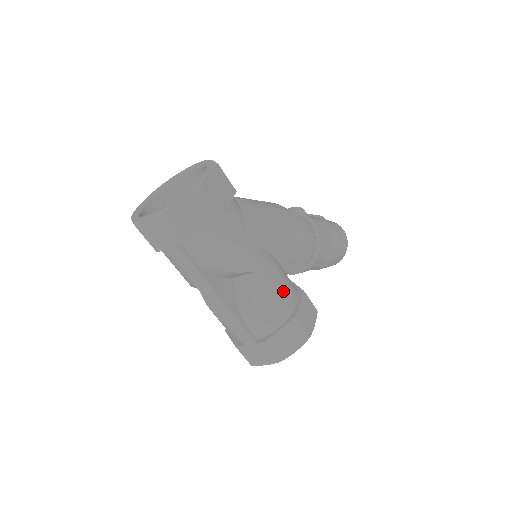
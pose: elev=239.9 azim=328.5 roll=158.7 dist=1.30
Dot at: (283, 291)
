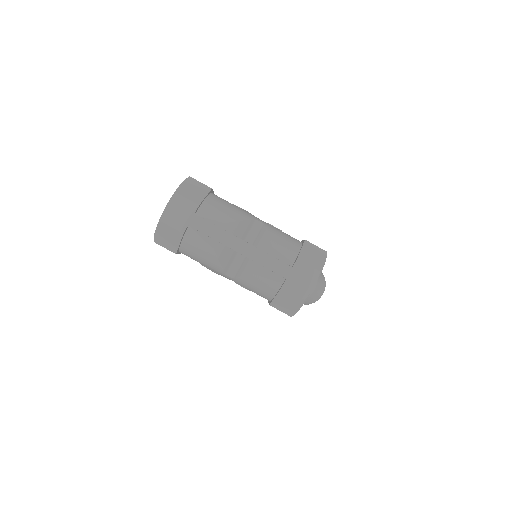
Dot at: (285, 233)
